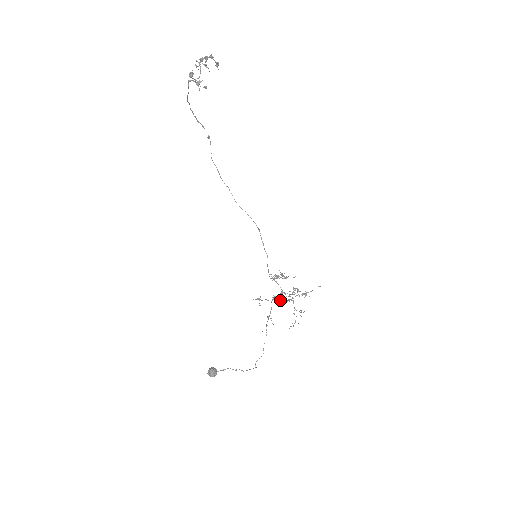
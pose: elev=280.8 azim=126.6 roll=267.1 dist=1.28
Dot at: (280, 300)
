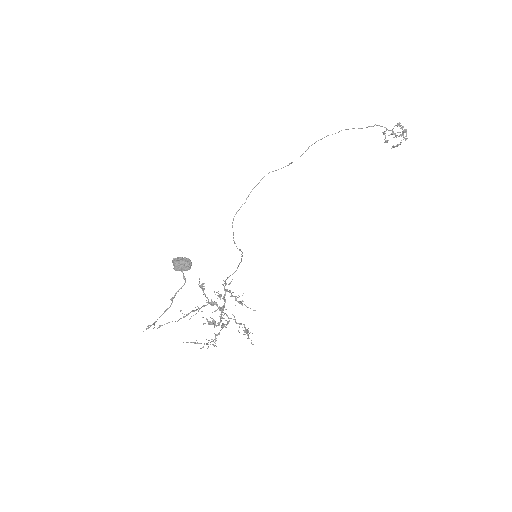
Dot at: (214, 311)
